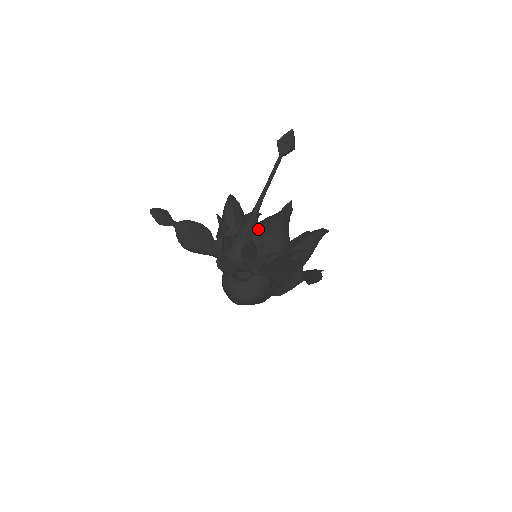
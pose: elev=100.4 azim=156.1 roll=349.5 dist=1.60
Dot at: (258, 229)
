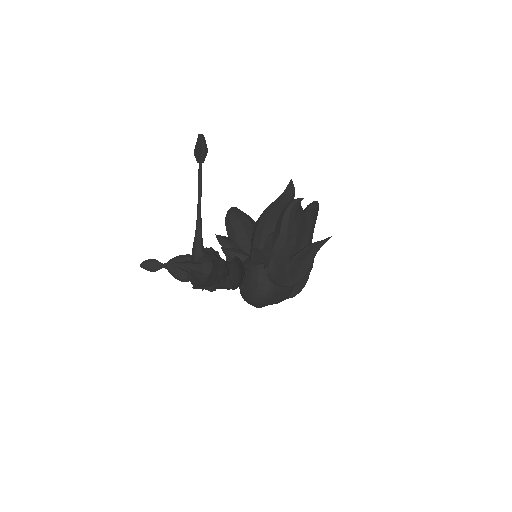
Dot at: (253, 229)
